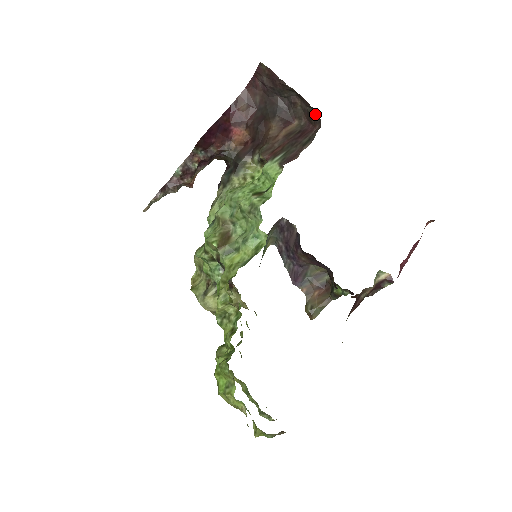
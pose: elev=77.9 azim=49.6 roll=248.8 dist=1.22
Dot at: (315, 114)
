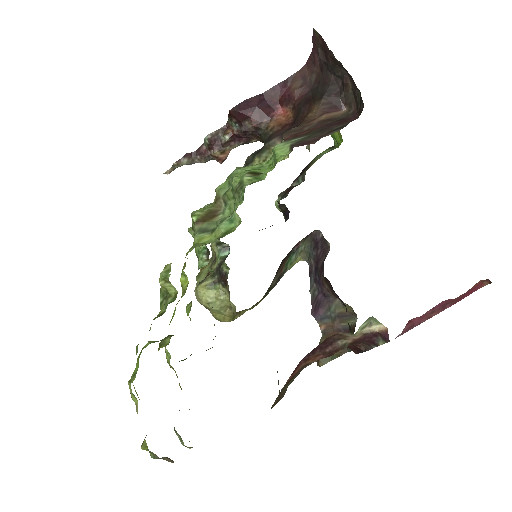
Dot at: (361, 98)
